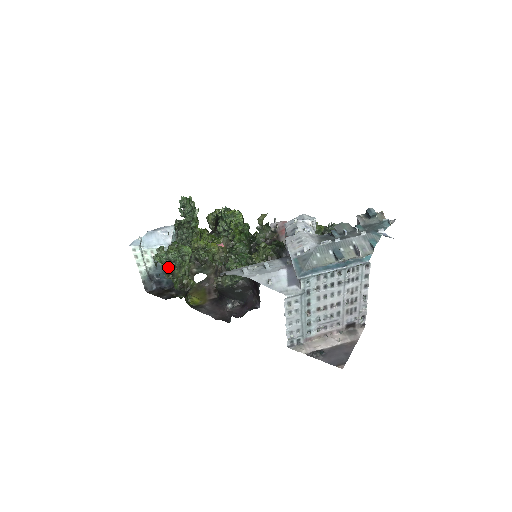
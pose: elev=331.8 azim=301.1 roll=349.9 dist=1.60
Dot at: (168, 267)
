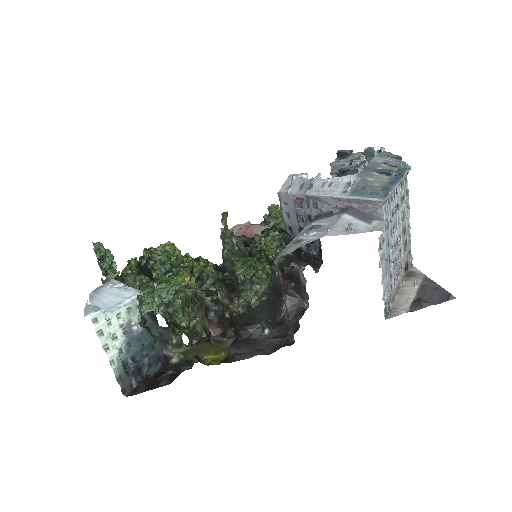
Dot at: (166, 318)
